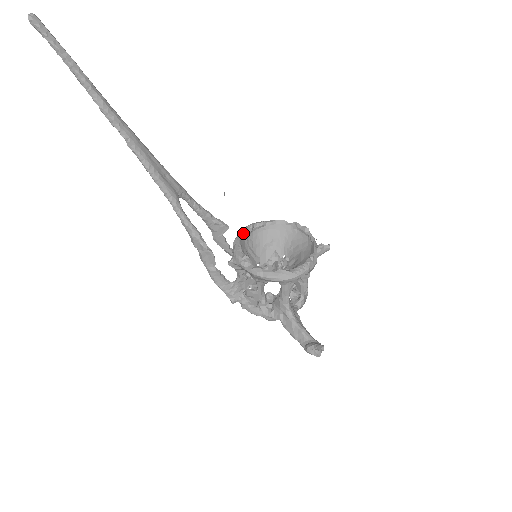
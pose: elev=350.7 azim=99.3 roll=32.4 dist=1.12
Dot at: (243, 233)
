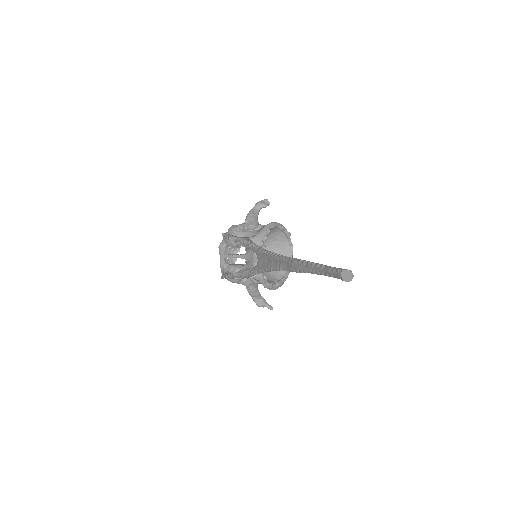
Dot at: occluded
